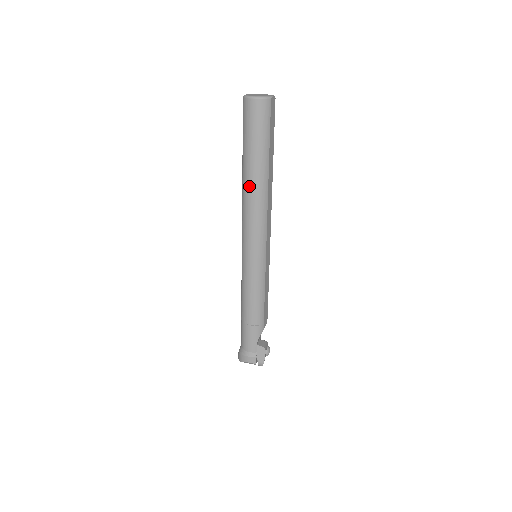
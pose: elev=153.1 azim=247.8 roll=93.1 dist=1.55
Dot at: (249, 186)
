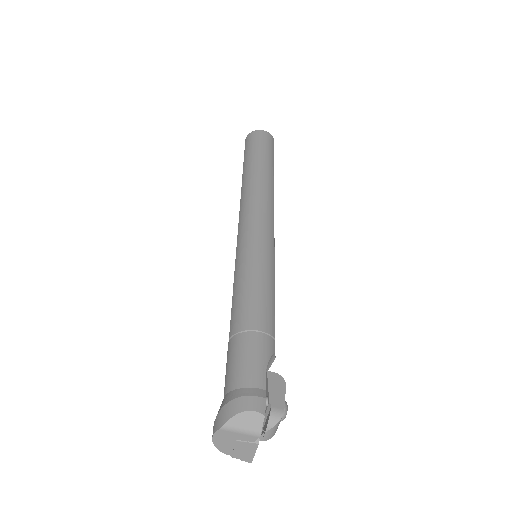
Dot at: (254, 177)
